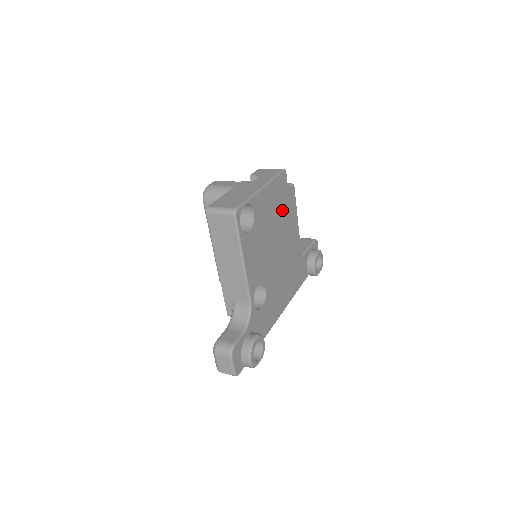
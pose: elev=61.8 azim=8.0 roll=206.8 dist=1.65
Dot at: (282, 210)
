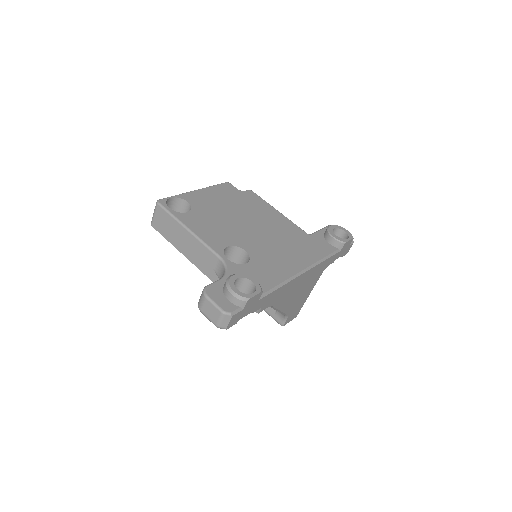
Dot at: (240, 203)
